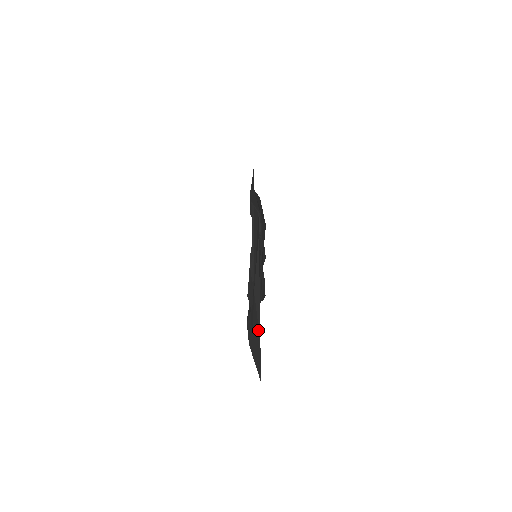
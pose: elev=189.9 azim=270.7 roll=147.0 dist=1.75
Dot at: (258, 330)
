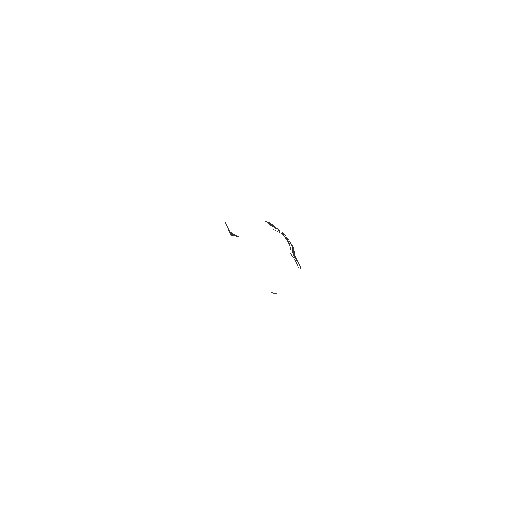
Dot at: occluded
